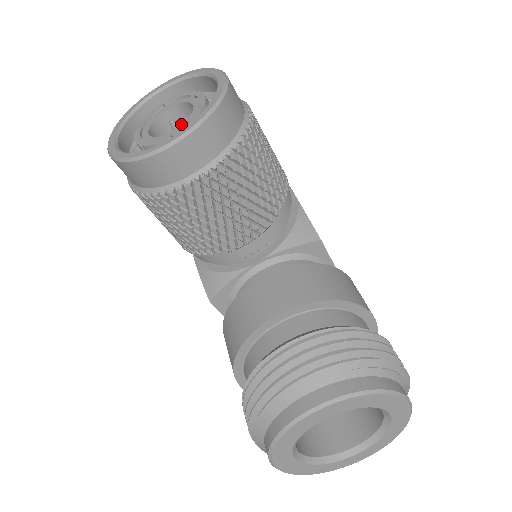
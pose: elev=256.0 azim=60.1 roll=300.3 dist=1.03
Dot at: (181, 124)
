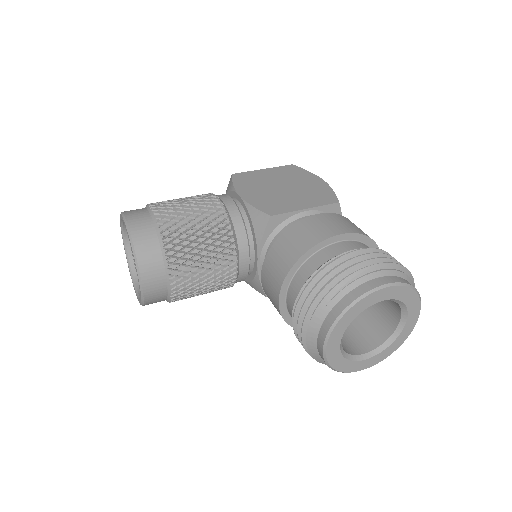
Dot at: occluded
